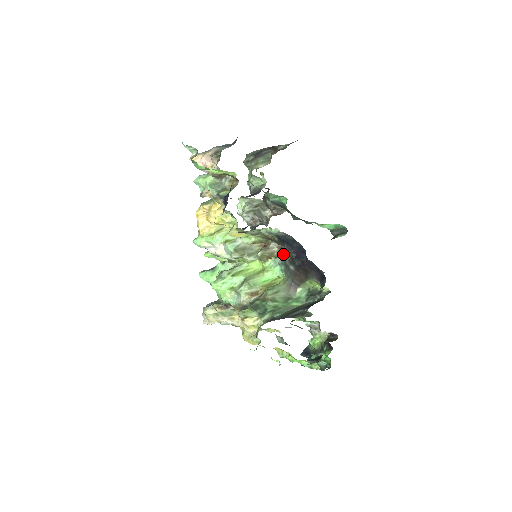
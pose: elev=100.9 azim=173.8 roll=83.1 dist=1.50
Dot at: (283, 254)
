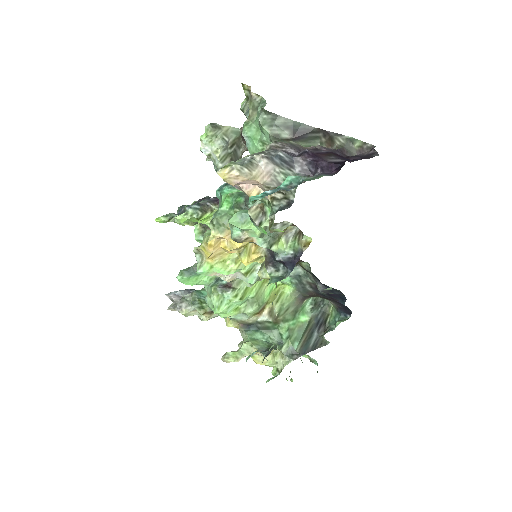
Dot at: (297, 267)
